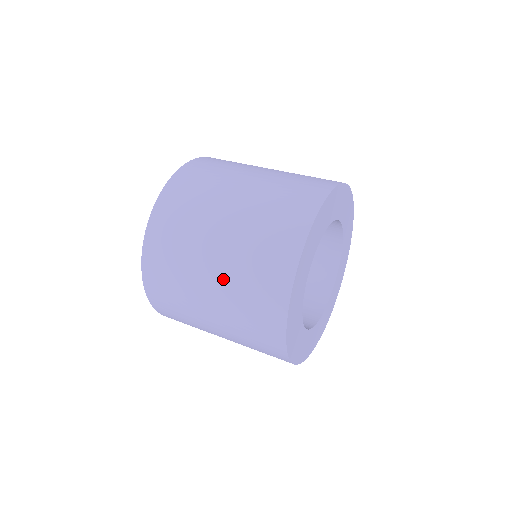
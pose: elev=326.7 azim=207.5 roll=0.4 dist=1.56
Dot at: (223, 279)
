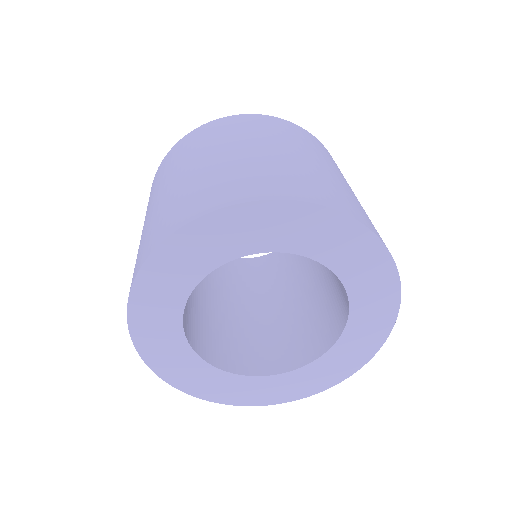
Dot at: occluded
